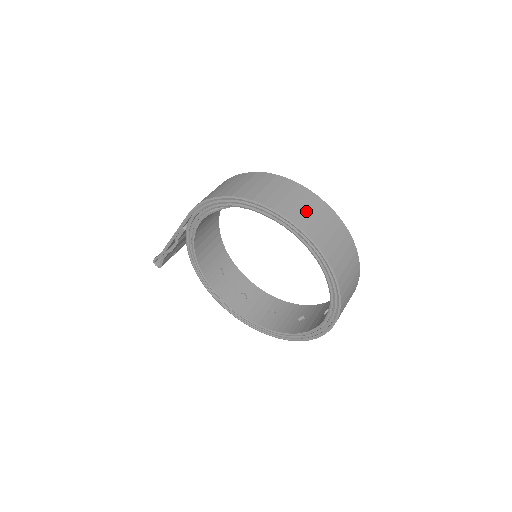
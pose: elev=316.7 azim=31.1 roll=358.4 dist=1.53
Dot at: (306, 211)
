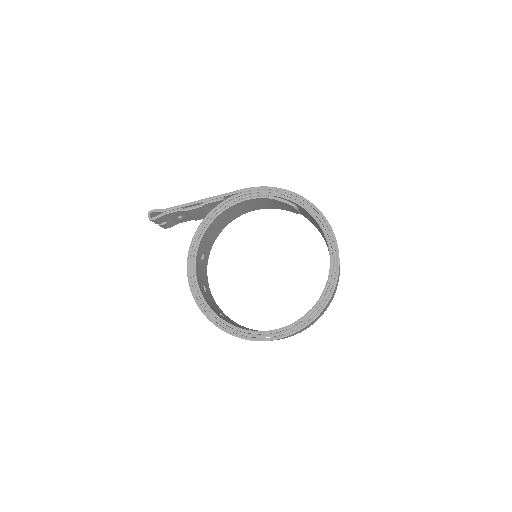
Dot at: occluded
